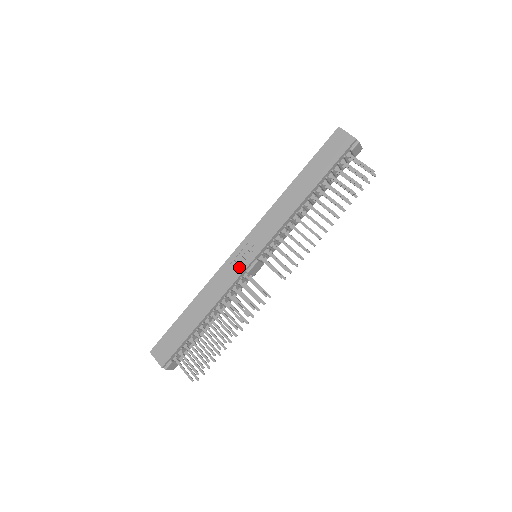
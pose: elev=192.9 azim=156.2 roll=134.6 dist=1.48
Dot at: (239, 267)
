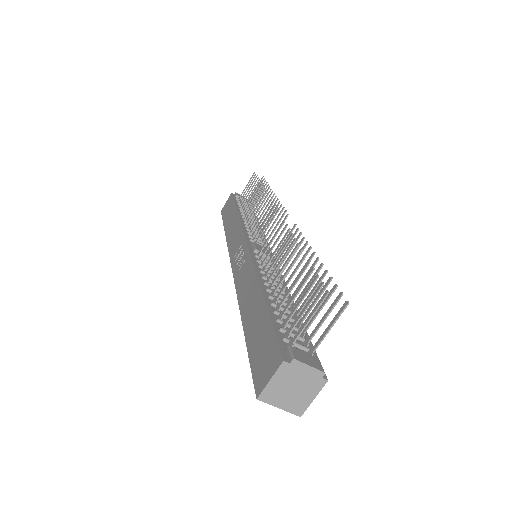
Dot at: (245, 259)
